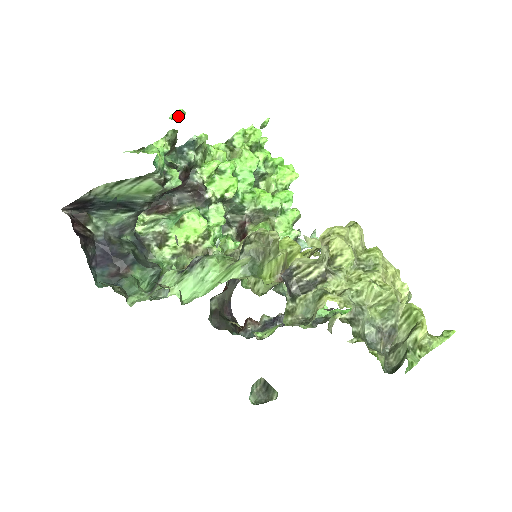
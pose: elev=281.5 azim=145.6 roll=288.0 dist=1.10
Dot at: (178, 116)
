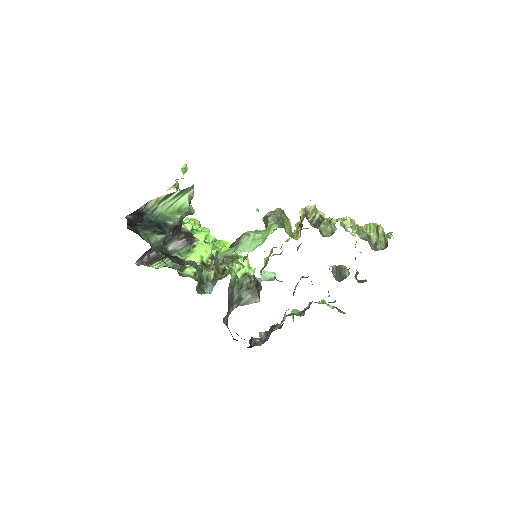
Dot at: (186, 167)
